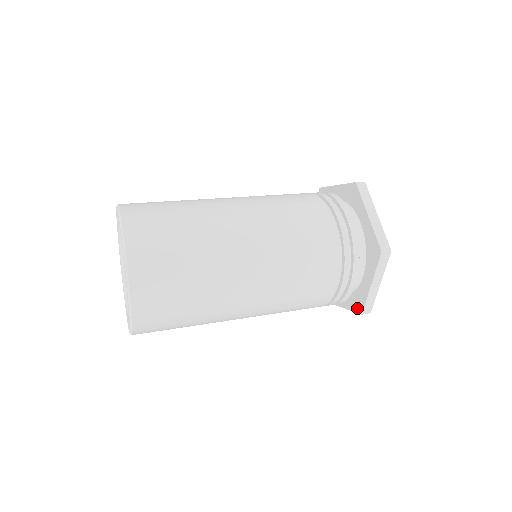
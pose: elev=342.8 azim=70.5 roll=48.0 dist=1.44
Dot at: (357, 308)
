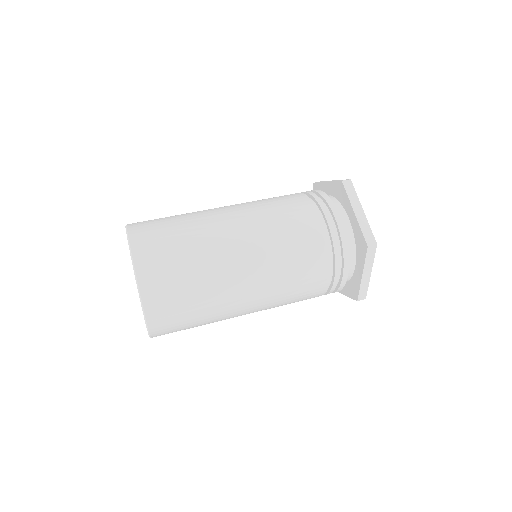
Dot at: occluded
